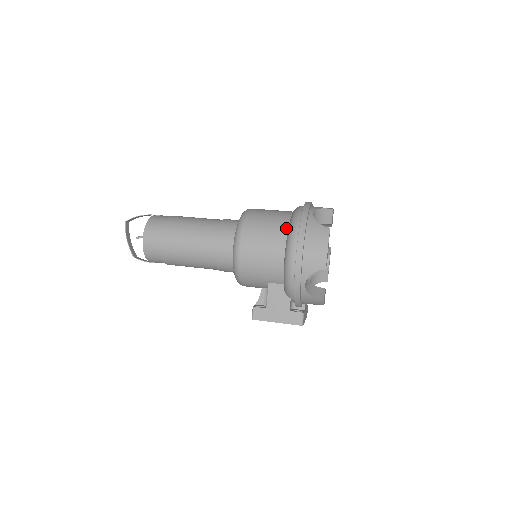
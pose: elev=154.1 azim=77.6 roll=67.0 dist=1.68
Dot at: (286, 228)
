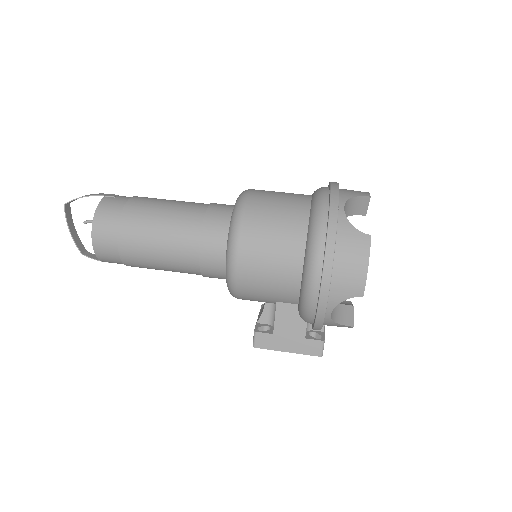
Dot at: (304, 231)
